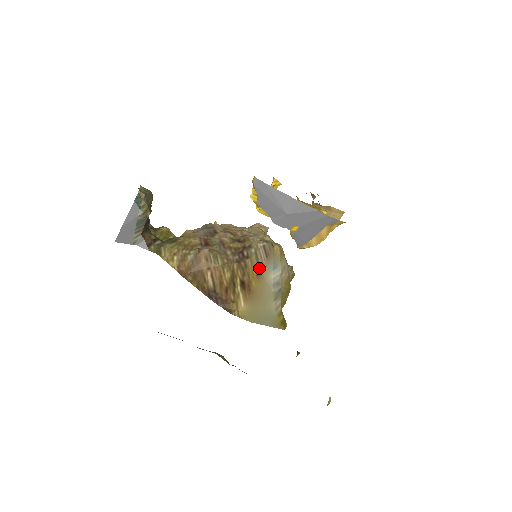
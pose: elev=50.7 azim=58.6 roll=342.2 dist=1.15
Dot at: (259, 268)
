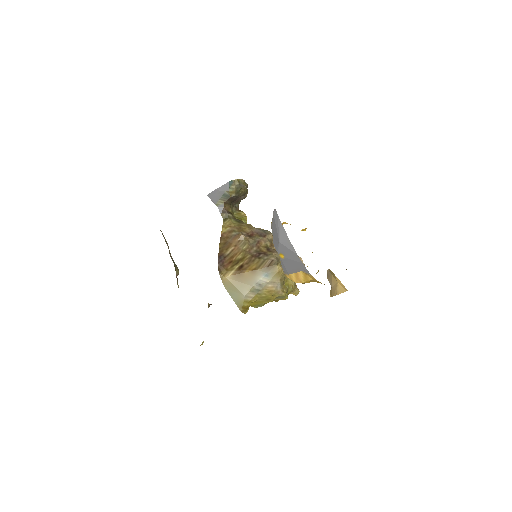
Dot at: (258, 268)
